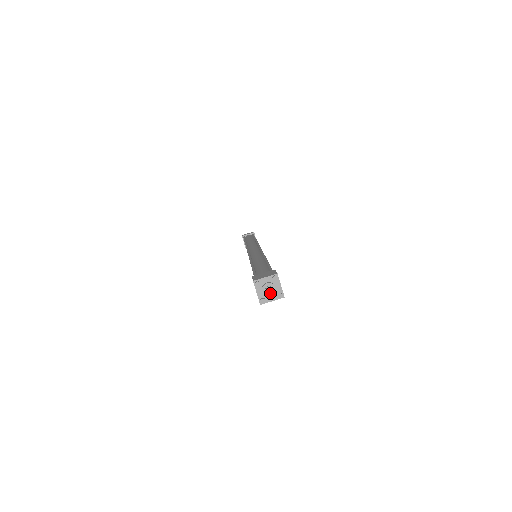
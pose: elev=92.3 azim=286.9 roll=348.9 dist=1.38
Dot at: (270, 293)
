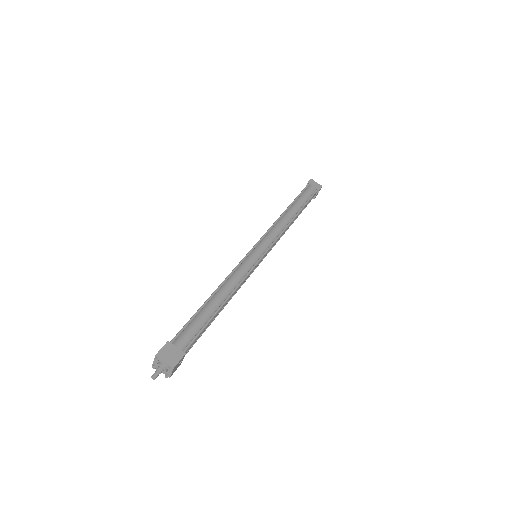
Dot at: (153, 378)
